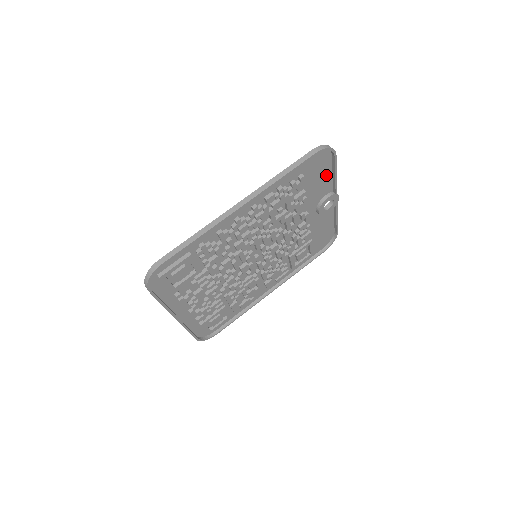
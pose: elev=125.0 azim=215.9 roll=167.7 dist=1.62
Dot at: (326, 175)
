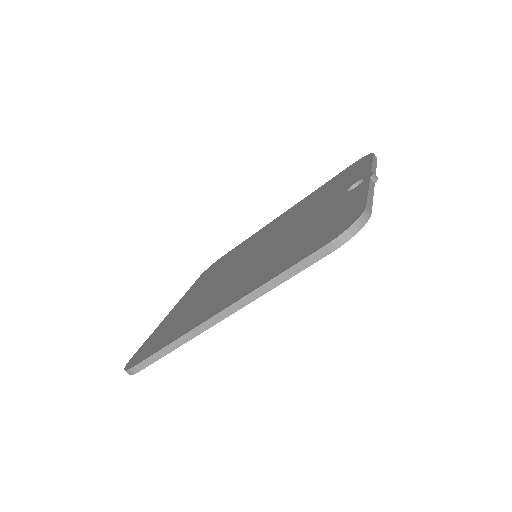
Dot at: (354, 204)
